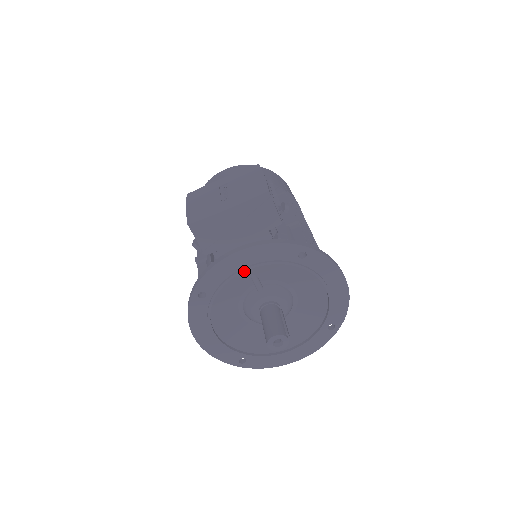
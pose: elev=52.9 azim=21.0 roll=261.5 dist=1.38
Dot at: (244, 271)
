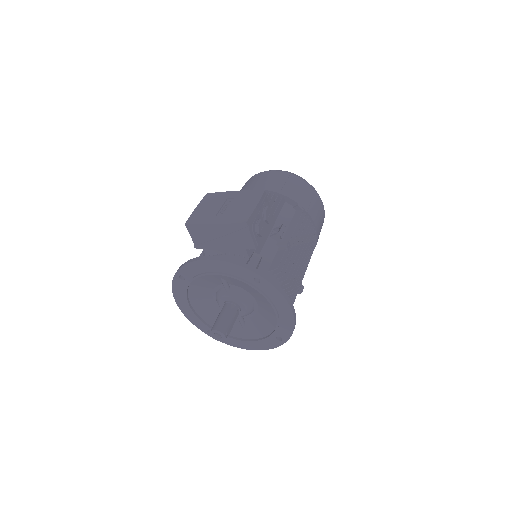
Dot at: (212, 274)
